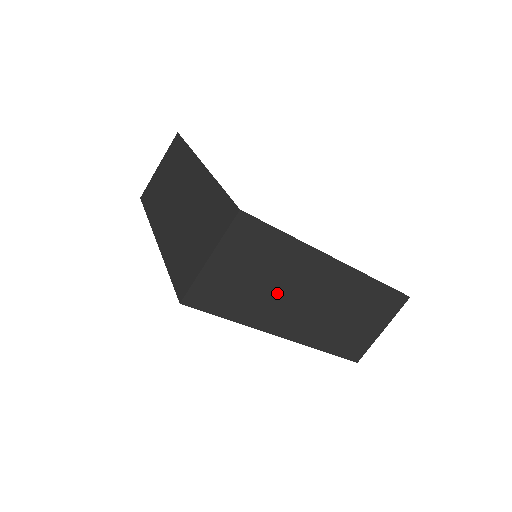
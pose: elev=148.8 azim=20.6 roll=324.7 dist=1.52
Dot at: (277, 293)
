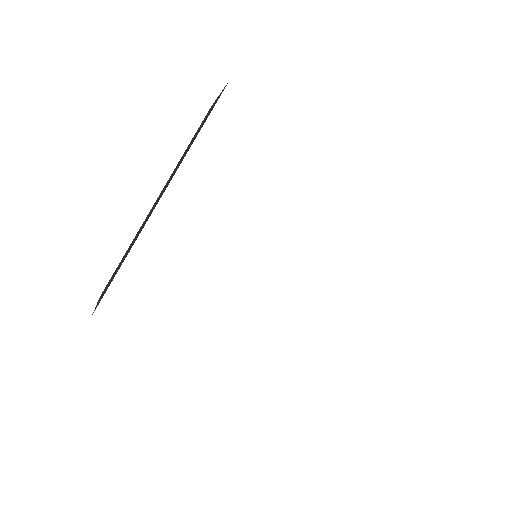
Dot at: occluded
